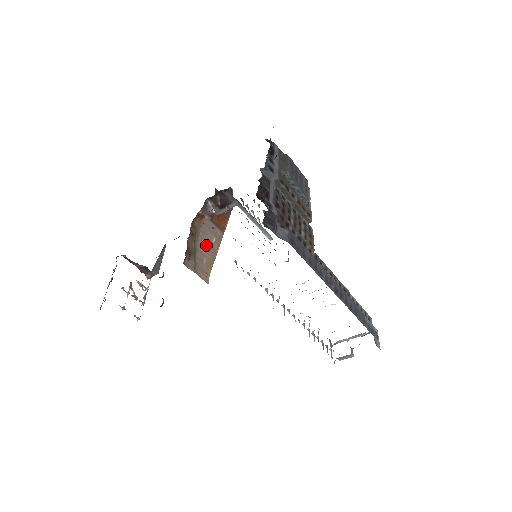
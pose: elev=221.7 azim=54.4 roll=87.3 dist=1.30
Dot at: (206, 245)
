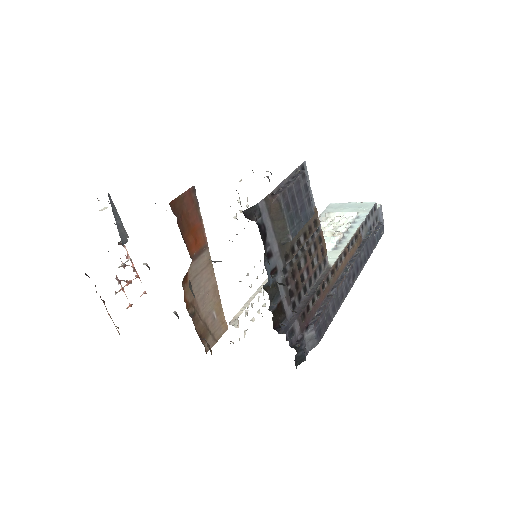
Dot at: (207, 298)
